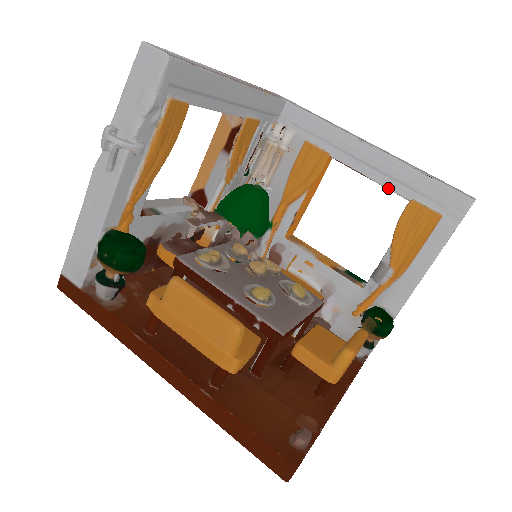
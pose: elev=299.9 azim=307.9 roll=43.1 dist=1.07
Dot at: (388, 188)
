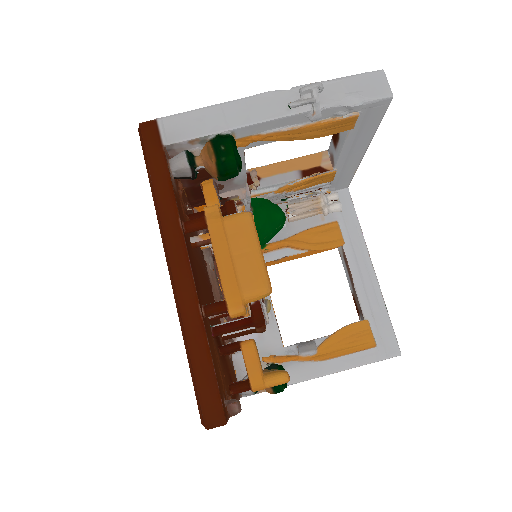
Dot at: (359, 299)
